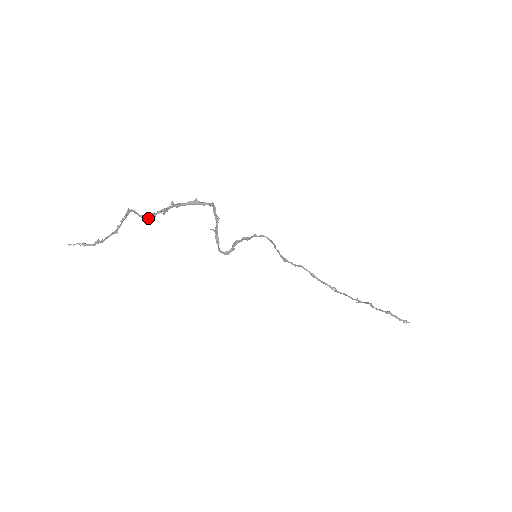
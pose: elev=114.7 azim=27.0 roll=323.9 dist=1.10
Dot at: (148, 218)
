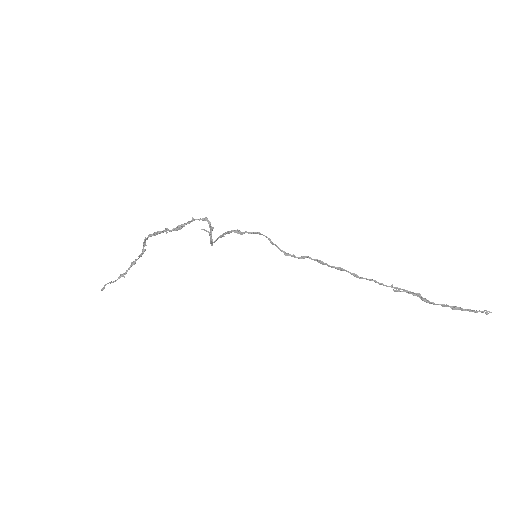
Dot at: (152, 235)
